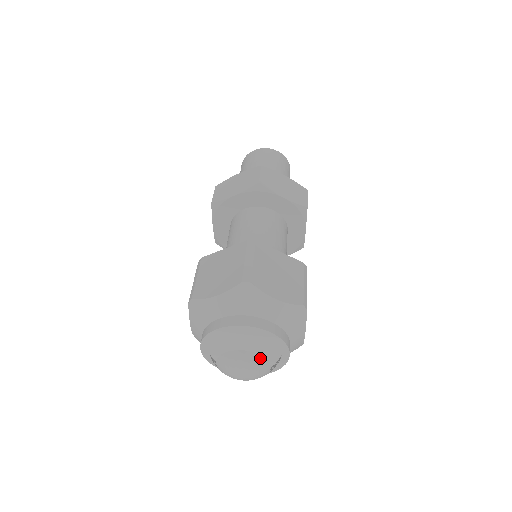
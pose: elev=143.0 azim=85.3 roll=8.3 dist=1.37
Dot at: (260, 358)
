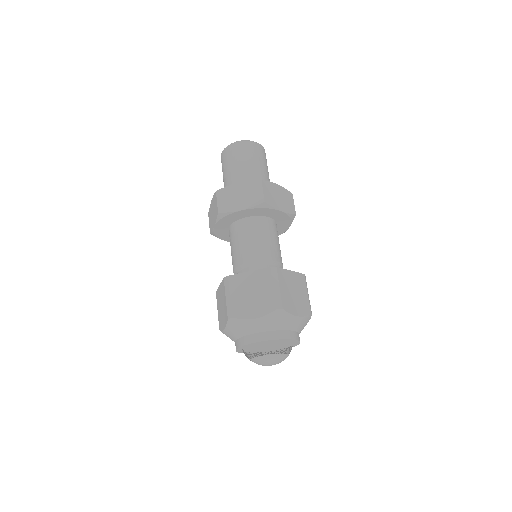
Dot at: (285, 355)
